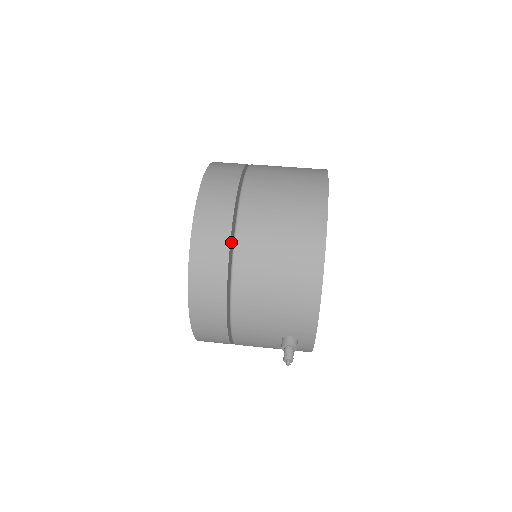
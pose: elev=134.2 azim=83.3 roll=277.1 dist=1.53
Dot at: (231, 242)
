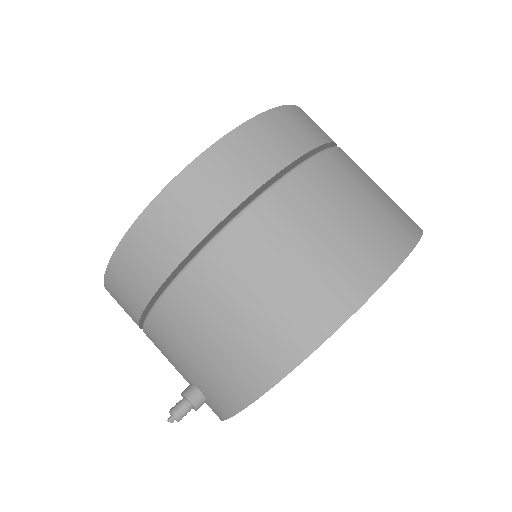
Dot at: (214, 232)
